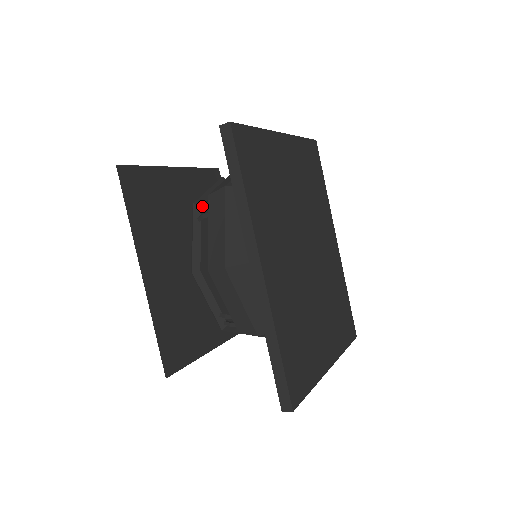
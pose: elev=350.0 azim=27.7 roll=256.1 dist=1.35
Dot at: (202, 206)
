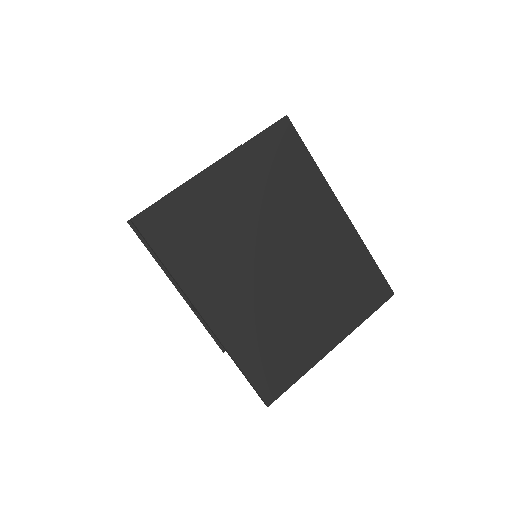
Dot at: occluded
